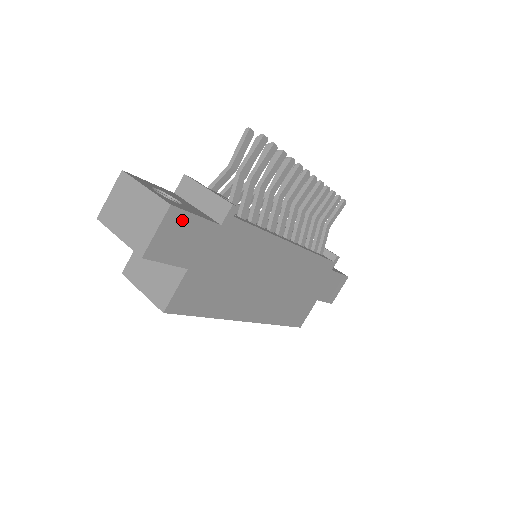
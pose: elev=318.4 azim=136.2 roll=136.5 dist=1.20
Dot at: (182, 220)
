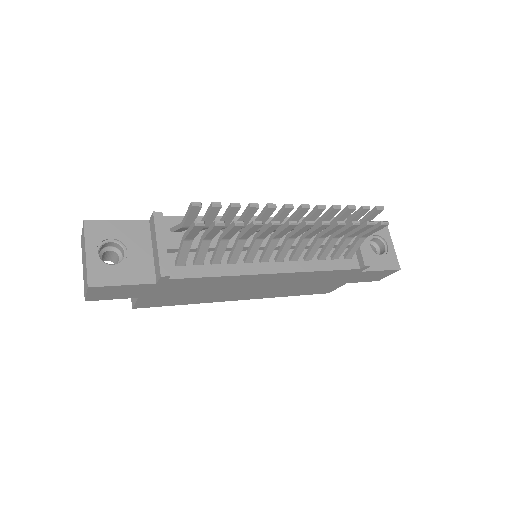
Dot at: (108, 288)
